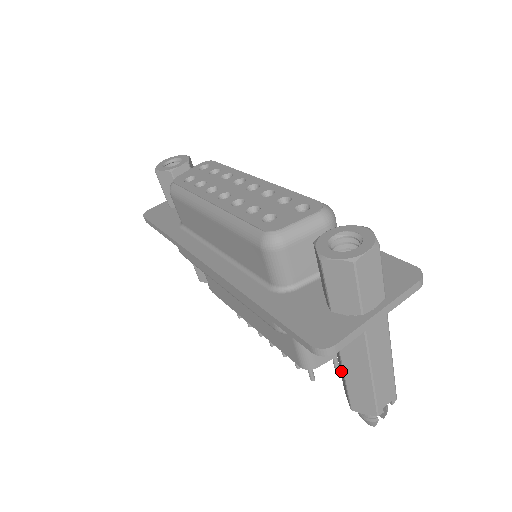
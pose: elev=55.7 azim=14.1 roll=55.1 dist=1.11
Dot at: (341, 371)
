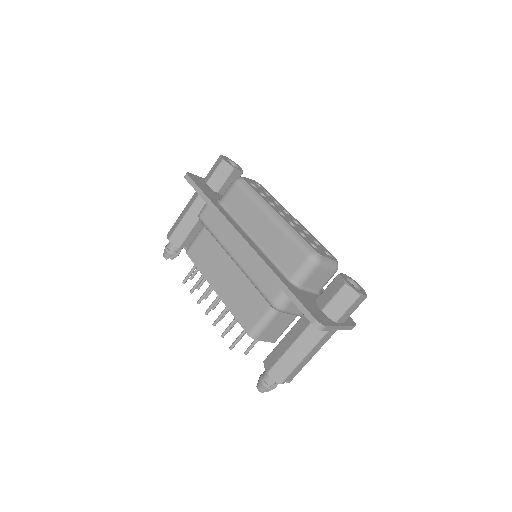
Dot at: (281, 348)
